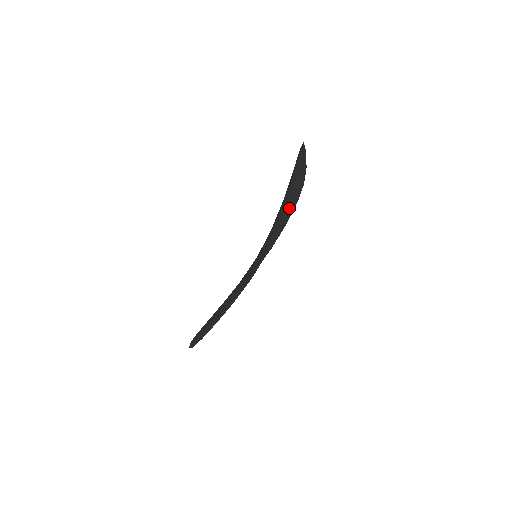
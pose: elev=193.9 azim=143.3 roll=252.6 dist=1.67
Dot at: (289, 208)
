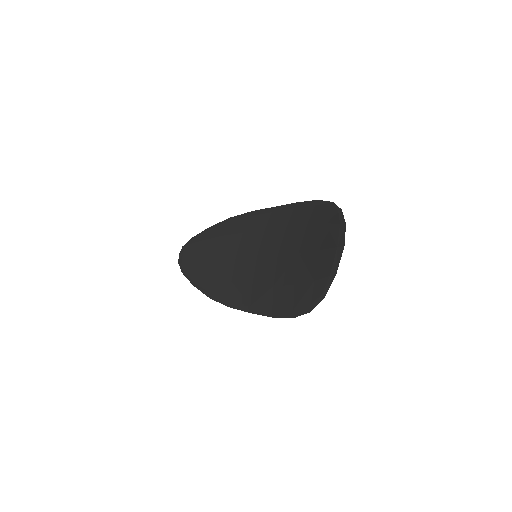
Dot at: (305, 221)
